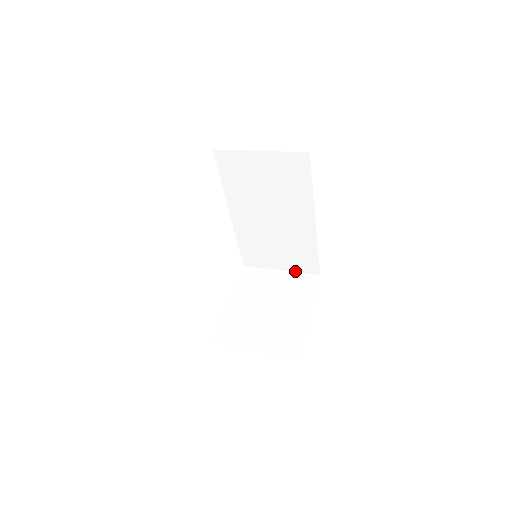
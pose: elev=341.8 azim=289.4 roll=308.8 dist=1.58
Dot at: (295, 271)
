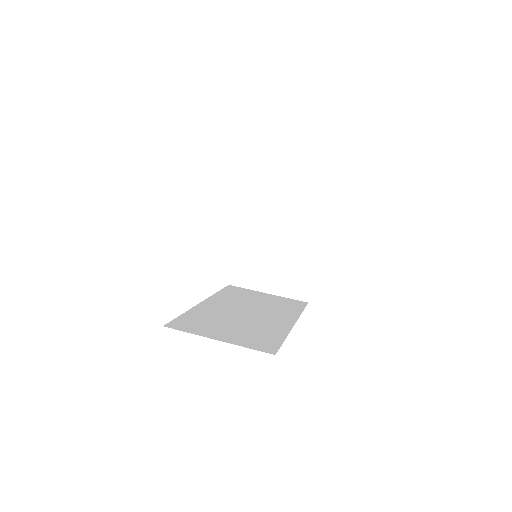
Dot at: (299, 198)
